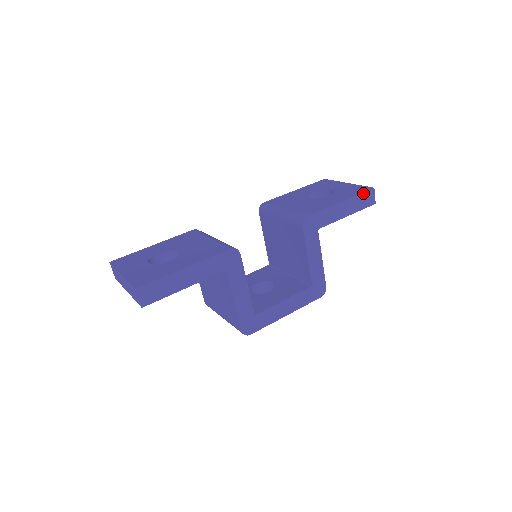
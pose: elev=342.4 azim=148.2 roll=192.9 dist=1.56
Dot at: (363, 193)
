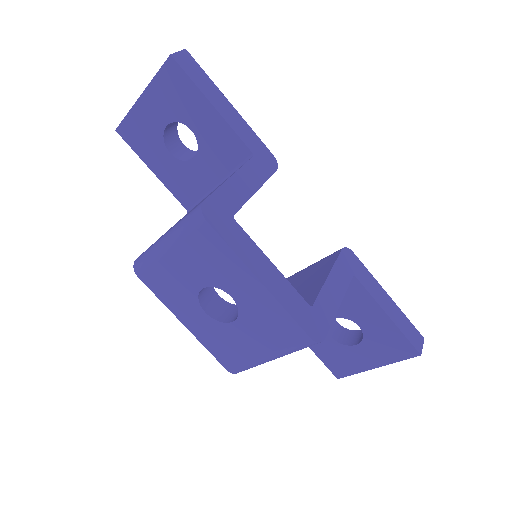
Dot at: (411, 324)
